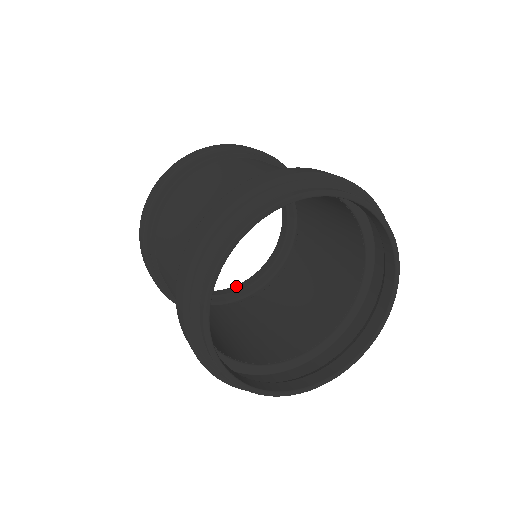
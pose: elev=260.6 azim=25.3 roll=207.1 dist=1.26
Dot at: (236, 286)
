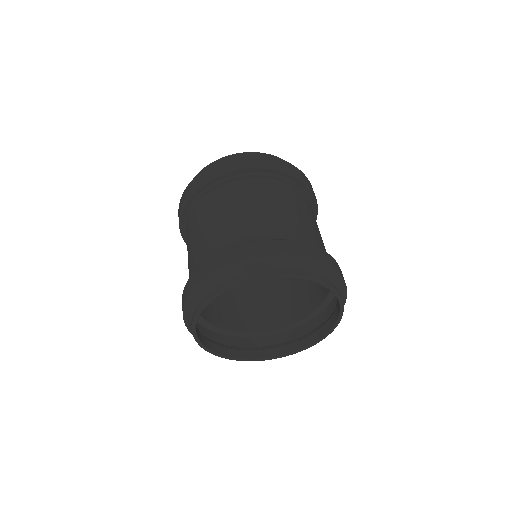
Dot at: occluded
